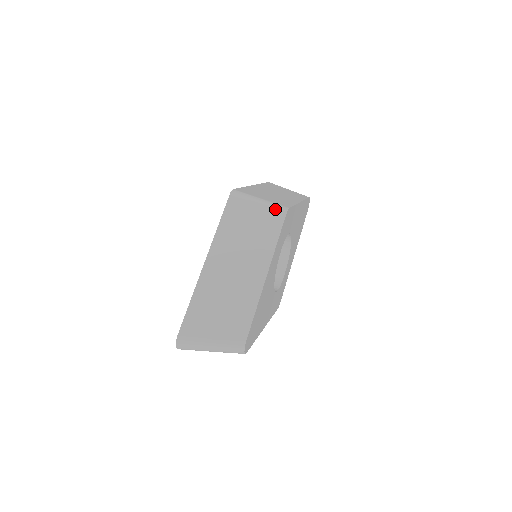
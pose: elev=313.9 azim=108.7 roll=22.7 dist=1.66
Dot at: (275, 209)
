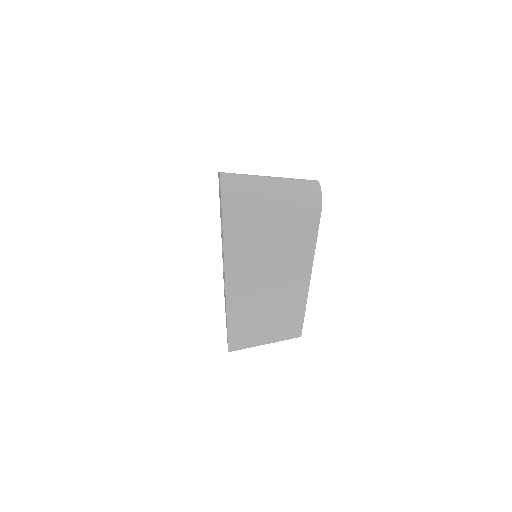
Dot at: occluded
